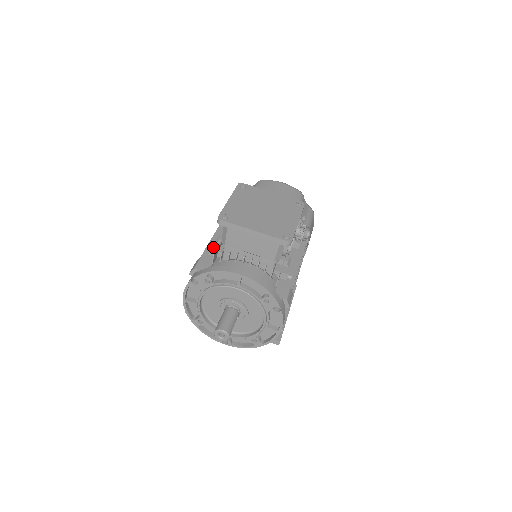
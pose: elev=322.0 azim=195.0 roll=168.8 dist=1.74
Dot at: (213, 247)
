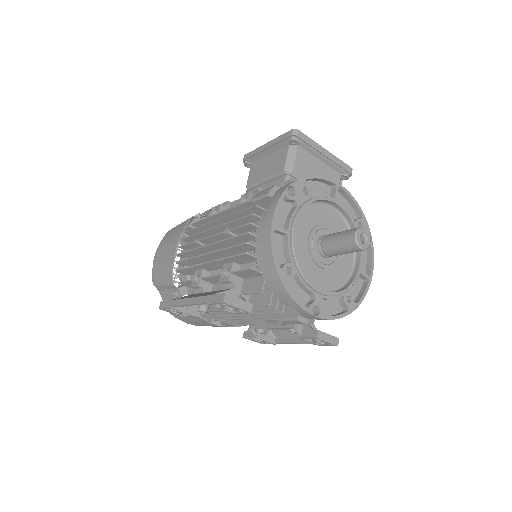
Dot at: occluded
